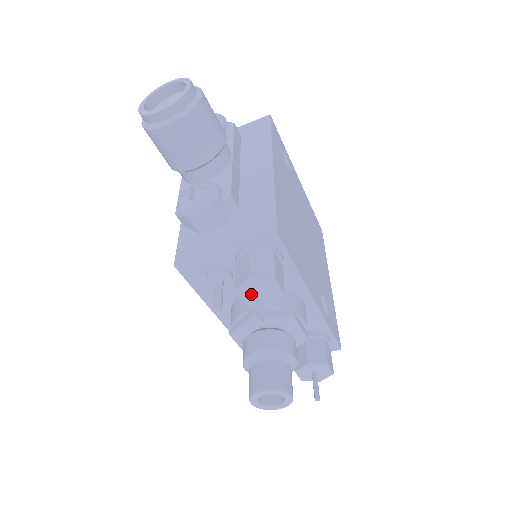
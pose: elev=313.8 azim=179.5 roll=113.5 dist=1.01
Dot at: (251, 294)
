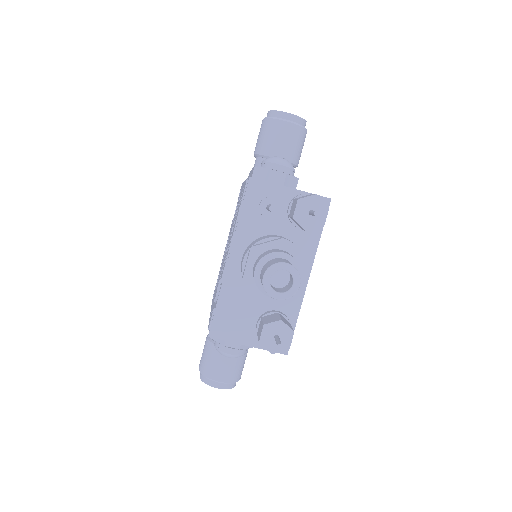
Dot at: (305, 210)
